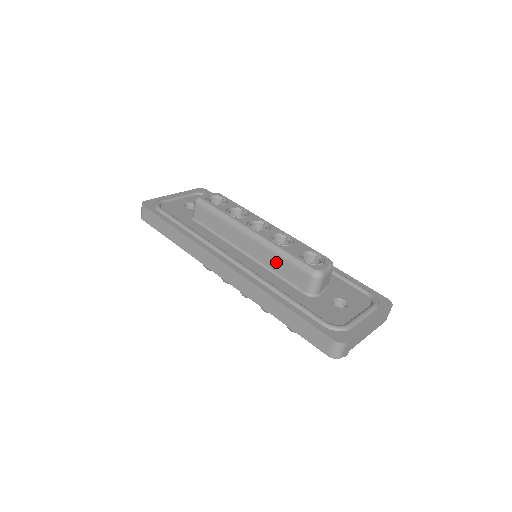
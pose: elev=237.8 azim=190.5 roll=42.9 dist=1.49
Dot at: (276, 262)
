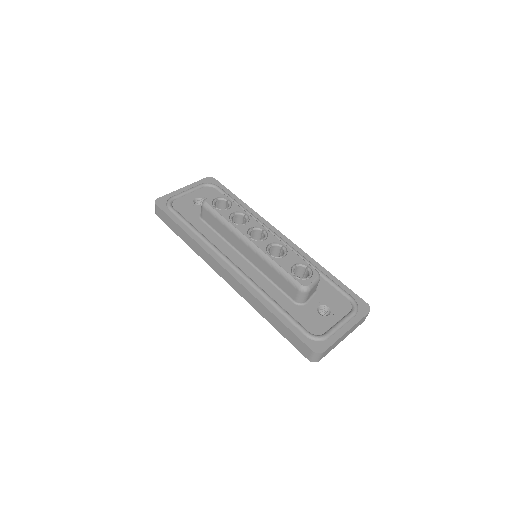
Dot at: (271, 272)
